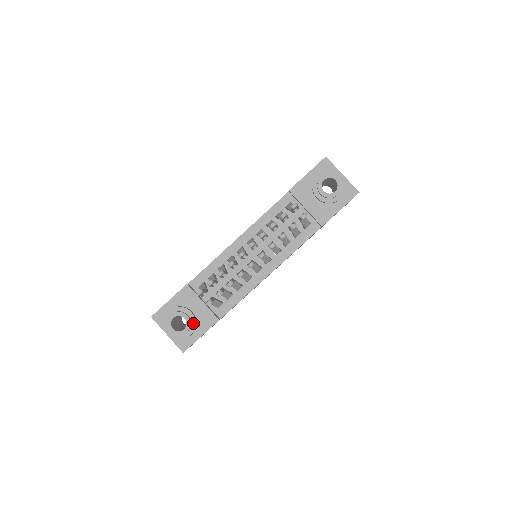
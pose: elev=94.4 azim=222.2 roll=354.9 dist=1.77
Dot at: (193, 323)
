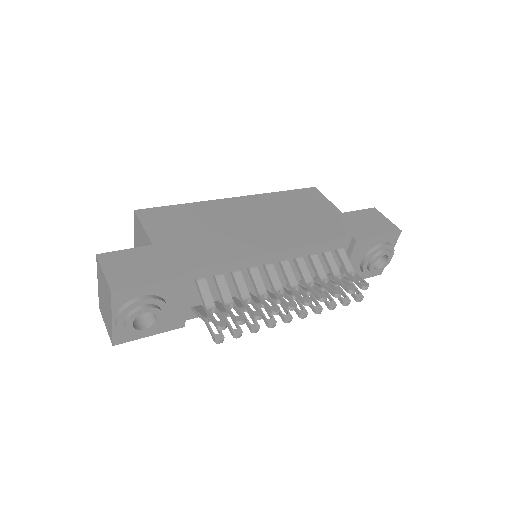
Dot at: (159, 324)
